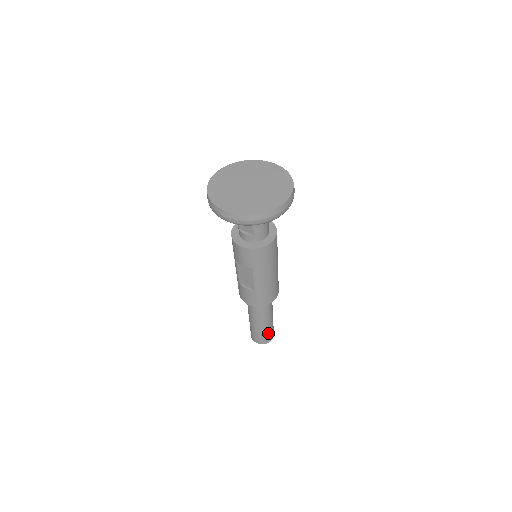
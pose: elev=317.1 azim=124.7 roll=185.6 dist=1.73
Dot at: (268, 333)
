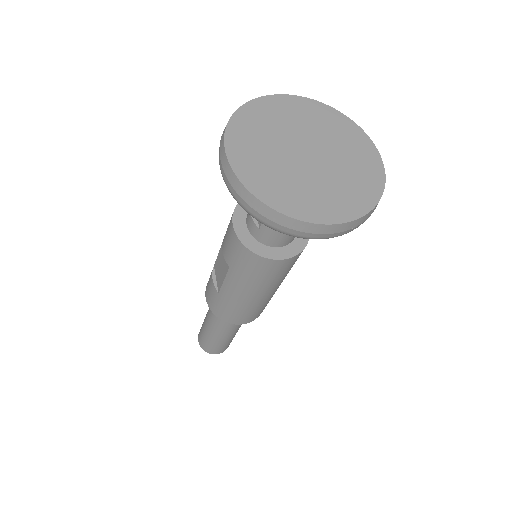
Dot at: (215, 345)
